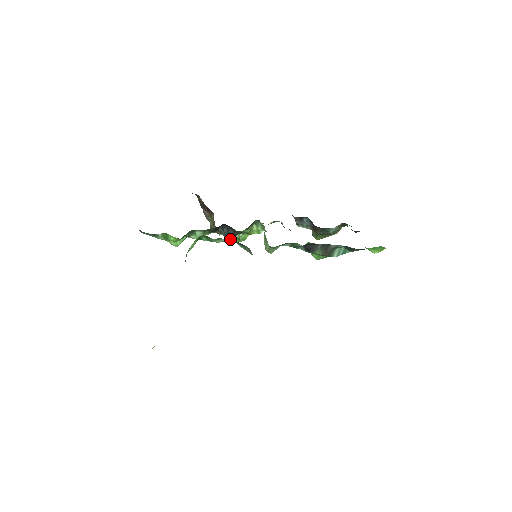
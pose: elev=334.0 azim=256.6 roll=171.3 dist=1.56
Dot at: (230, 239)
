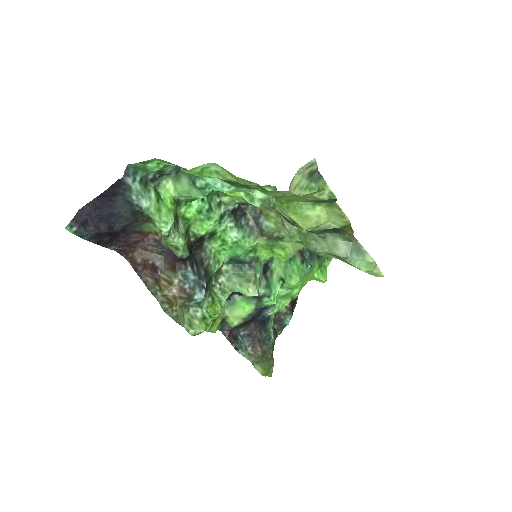
Dot at: (203, 289)
